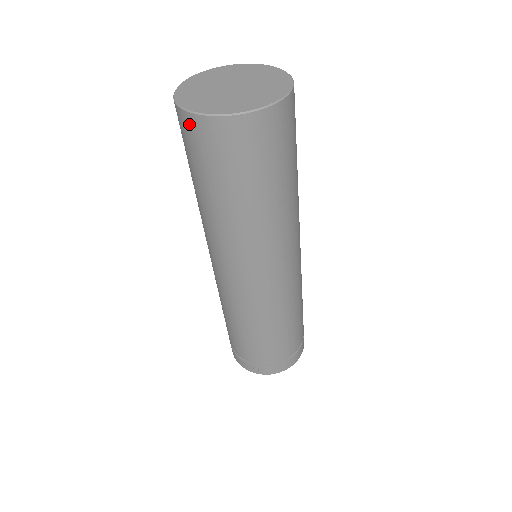
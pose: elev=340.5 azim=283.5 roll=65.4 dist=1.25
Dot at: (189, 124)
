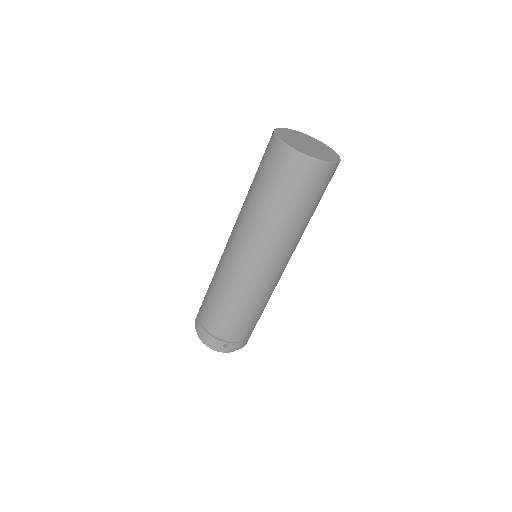
Dot at: (294, 159)
